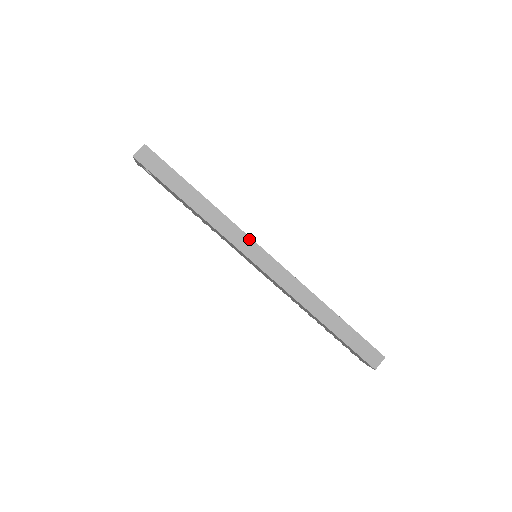
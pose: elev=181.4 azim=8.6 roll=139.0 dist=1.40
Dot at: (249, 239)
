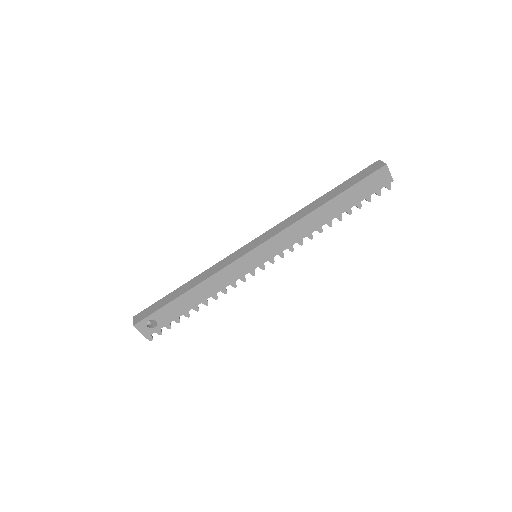
Dot at: (235, 253)
